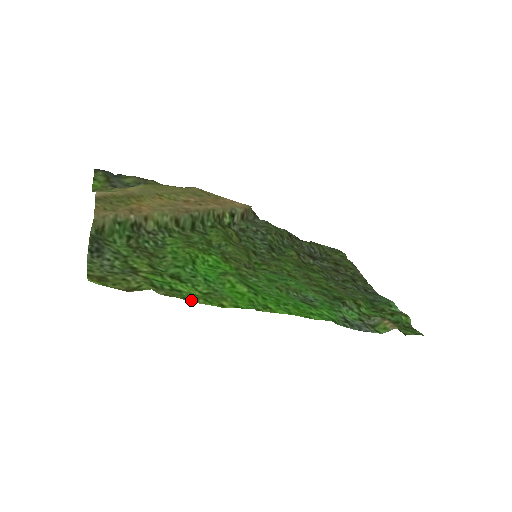
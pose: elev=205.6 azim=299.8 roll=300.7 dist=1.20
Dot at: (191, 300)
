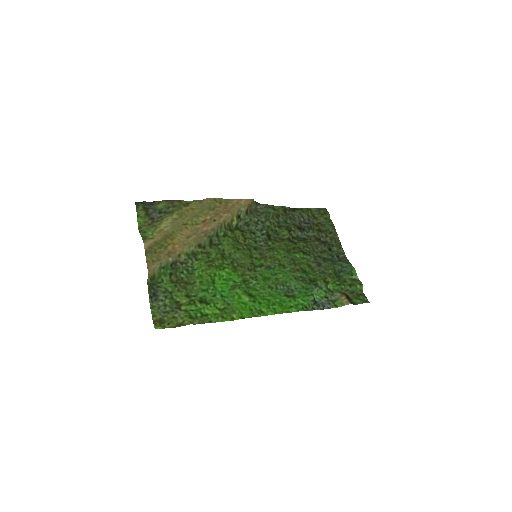
Dot at: (214, 321)
